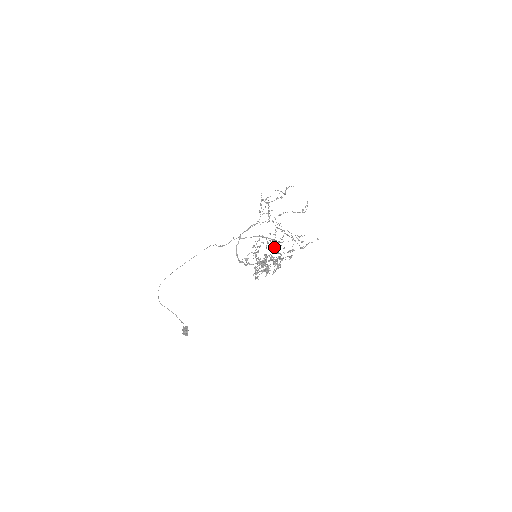
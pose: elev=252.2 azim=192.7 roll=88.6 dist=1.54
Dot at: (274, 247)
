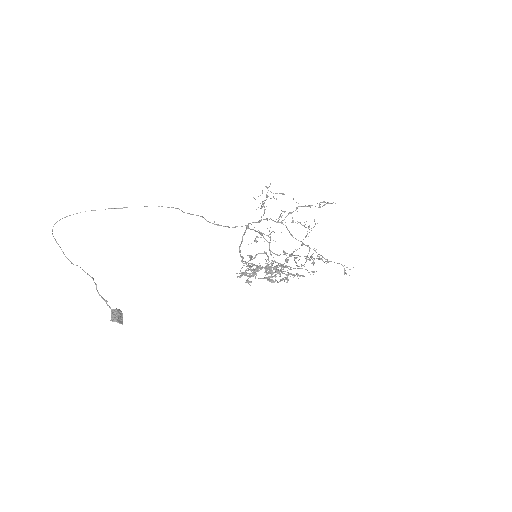
Dot at: (273, 253)
